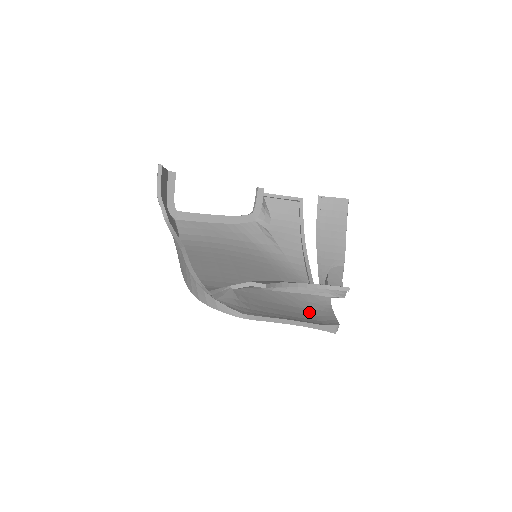
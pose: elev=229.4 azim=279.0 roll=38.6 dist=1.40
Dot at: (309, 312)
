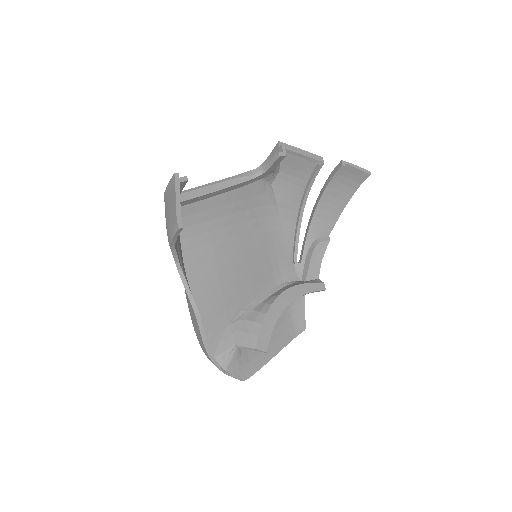
Dot at: (287, 315)
